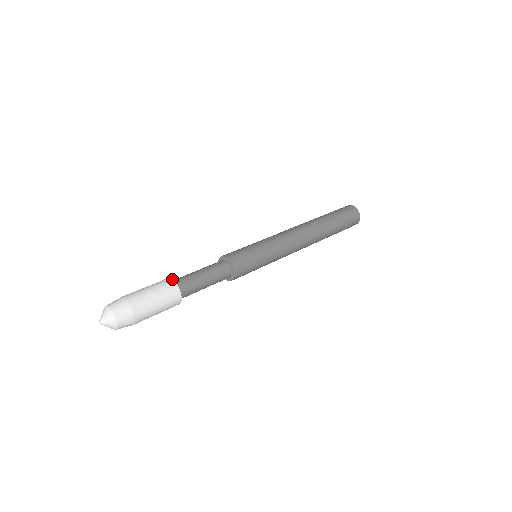
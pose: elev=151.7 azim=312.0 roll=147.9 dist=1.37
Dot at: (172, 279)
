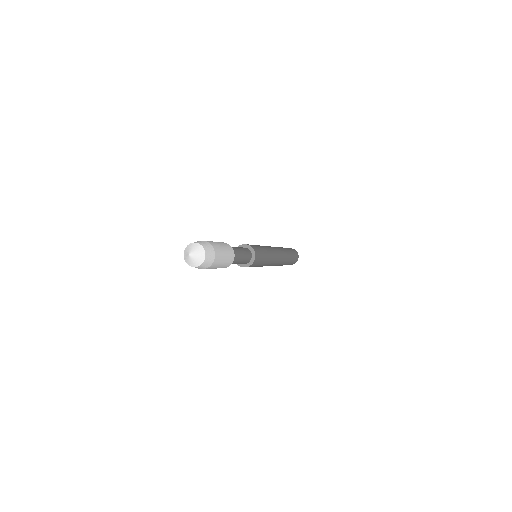
Dot at: (223, 242)
